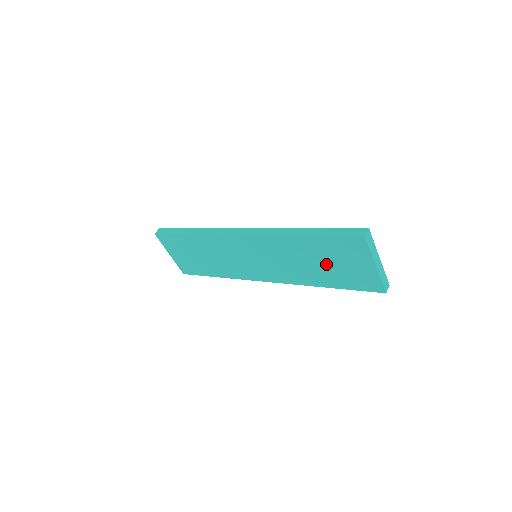
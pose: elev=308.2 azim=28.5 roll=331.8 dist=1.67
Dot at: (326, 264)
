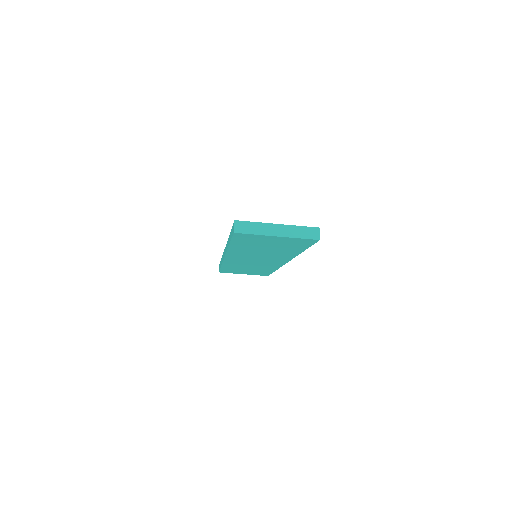
Dot at: (269, 247)
